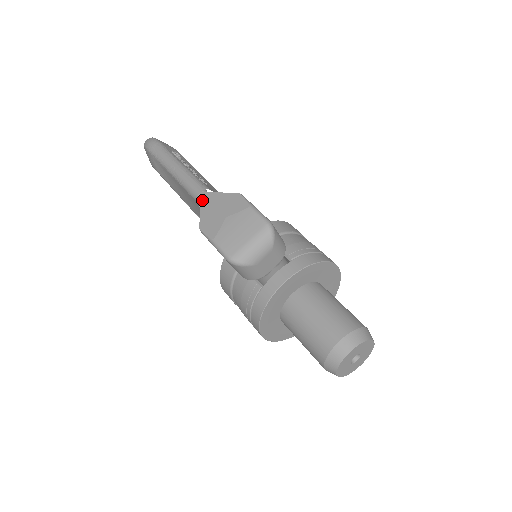
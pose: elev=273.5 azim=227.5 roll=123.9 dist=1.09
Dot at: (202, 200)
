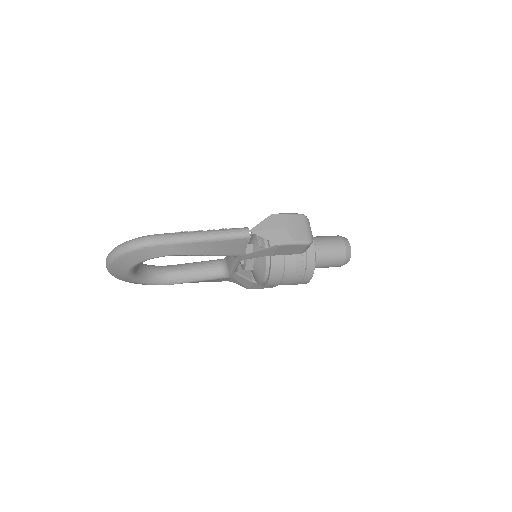
Dot at: (257, 233)
